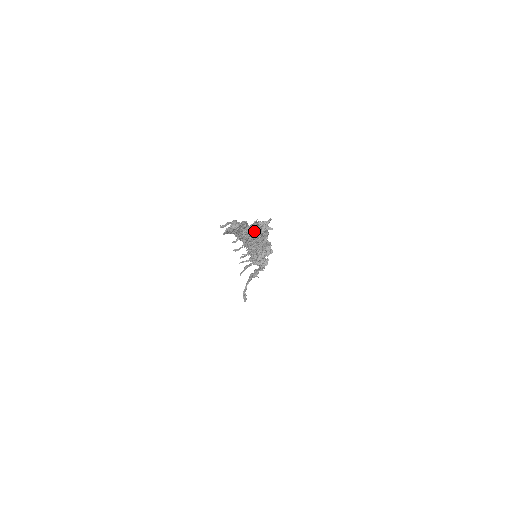
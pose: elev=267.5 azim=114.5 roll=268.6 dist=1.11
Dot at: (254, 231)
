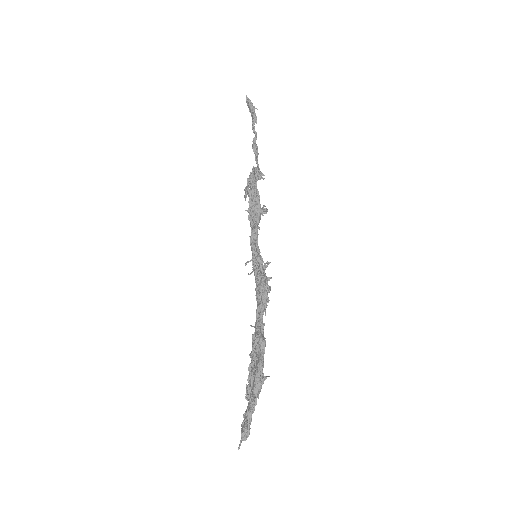
Dot at: (257, 397)
